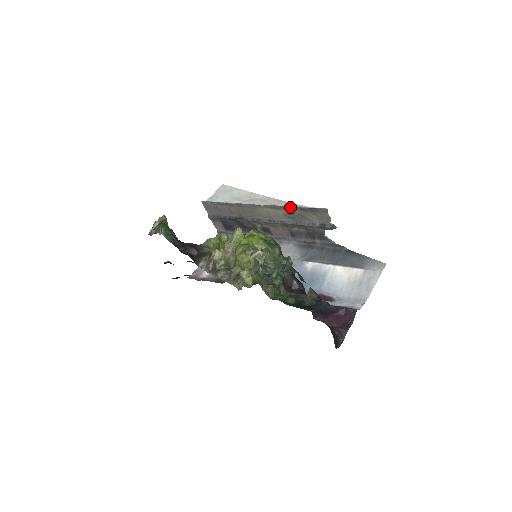
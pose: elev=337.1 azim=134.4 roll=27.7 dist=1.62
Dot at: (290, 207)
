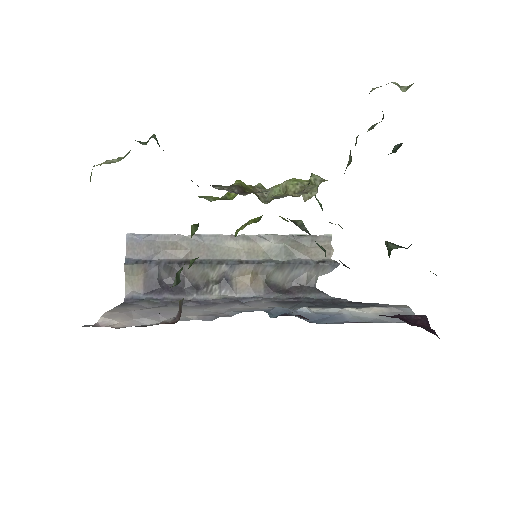
Dot at: (280, 235)
